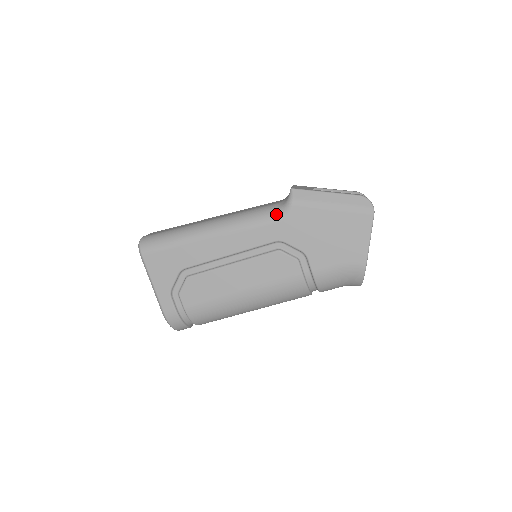
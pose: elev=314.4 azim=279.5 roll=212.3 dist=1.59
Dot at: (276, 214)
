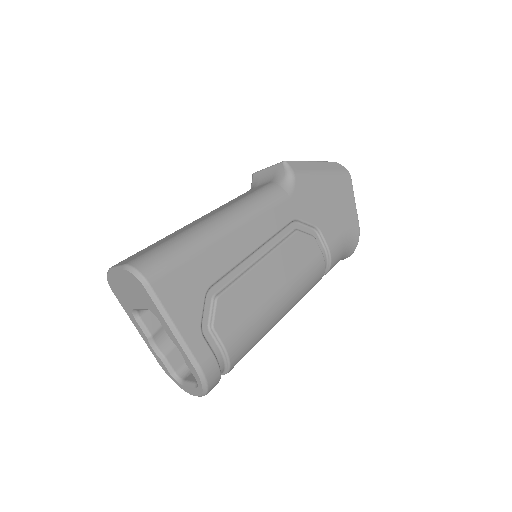
Dot at: (283, 190)
